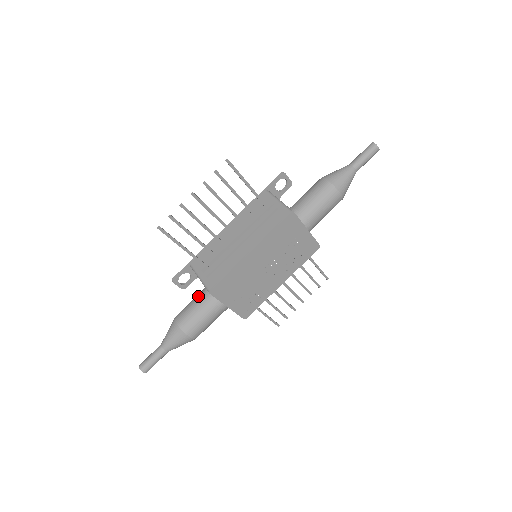
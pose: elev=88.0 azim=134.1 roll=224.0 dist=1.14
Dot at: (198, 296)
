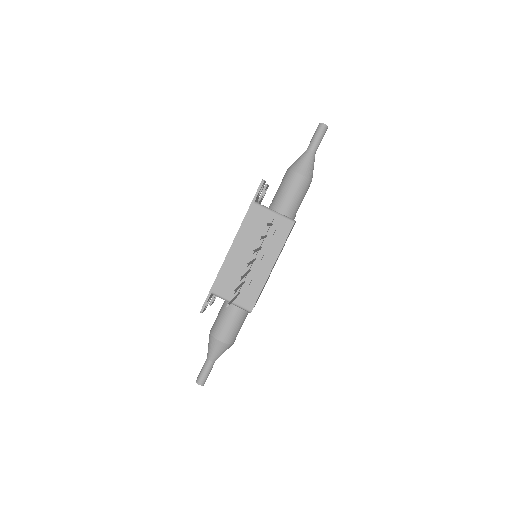
Dot at: (228, 312)
